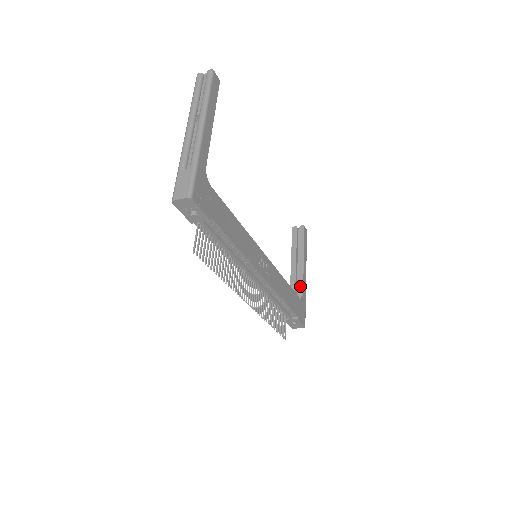
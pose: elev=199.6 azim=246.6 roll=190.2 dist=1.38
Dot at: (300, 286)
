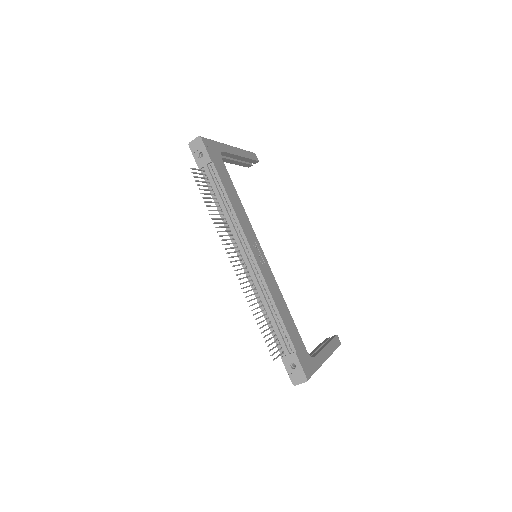
Dot at: (314, 355)
